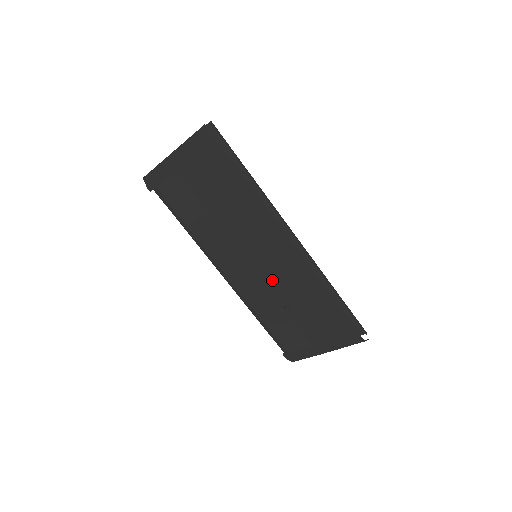
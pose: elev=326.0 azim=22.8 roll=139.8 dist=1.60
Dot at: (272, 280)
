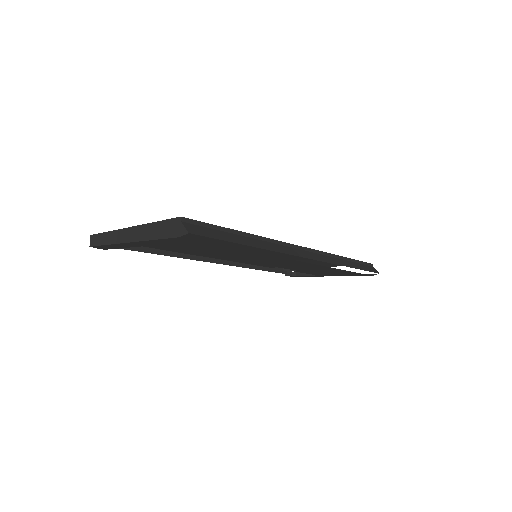
Dot at: (278, 267)
